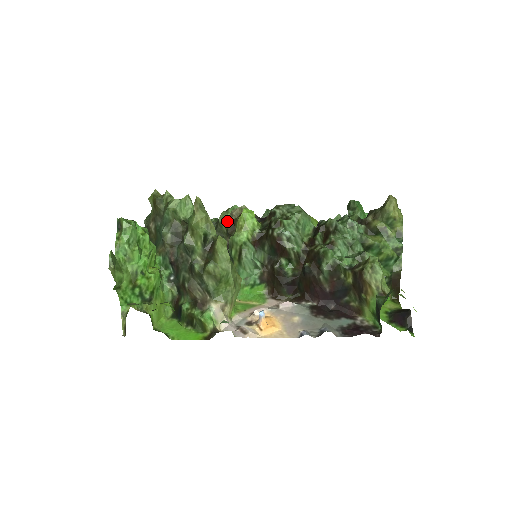
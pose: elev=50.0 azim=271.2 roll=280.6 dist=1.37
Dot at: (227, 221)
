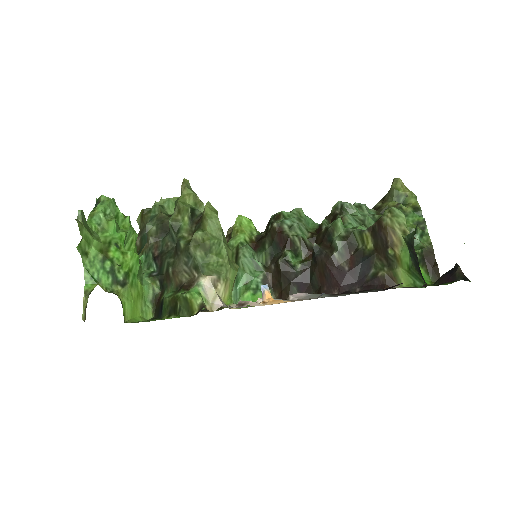
Dot at: occluded
